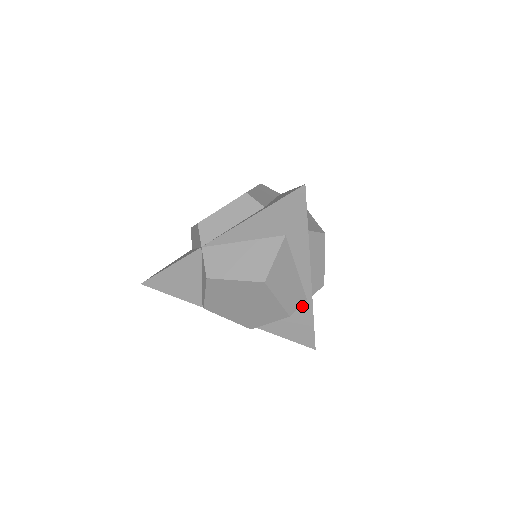
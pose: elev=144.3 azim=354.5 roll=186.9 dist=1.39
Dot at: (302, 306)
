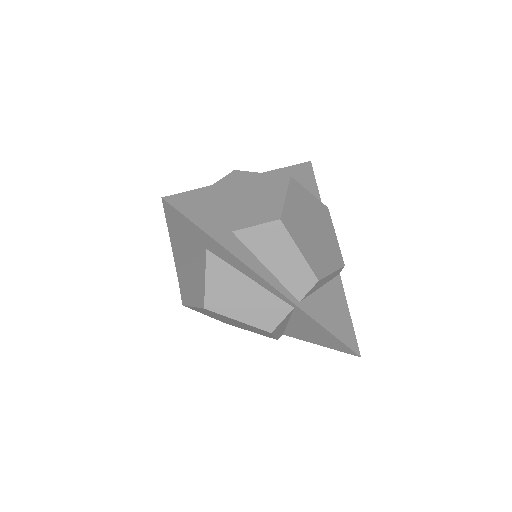
Dot at: (297, 313)
